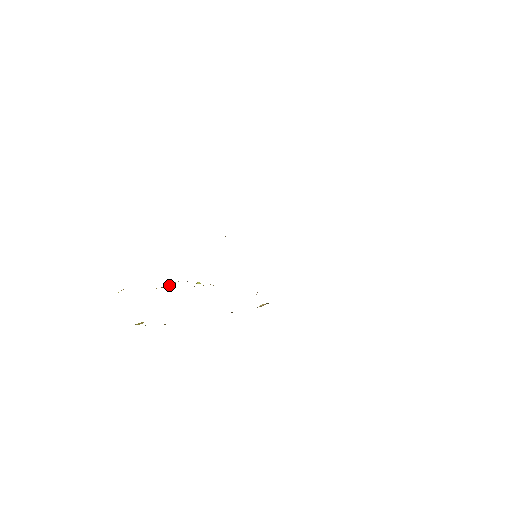
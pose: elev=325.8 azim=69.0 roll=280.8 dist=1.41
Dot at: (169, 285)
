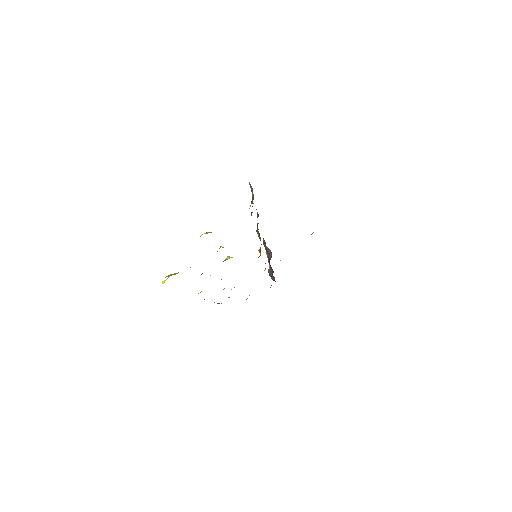
Dot at: occluded
